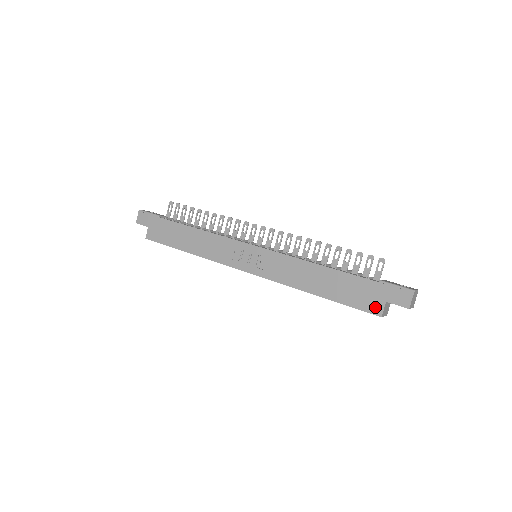
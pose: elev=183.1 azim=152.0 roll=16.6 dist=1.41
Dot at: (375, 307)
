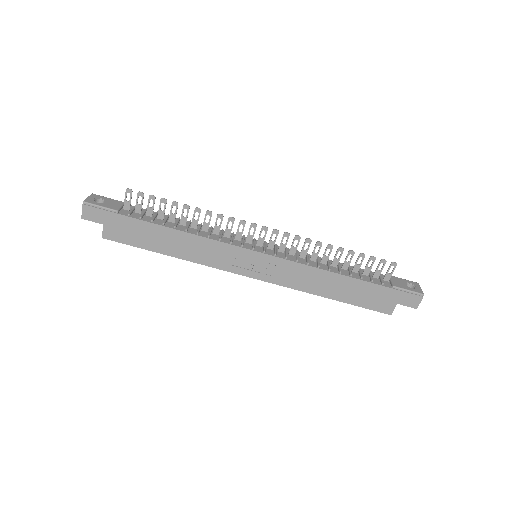
Dot at: (386, 308)
